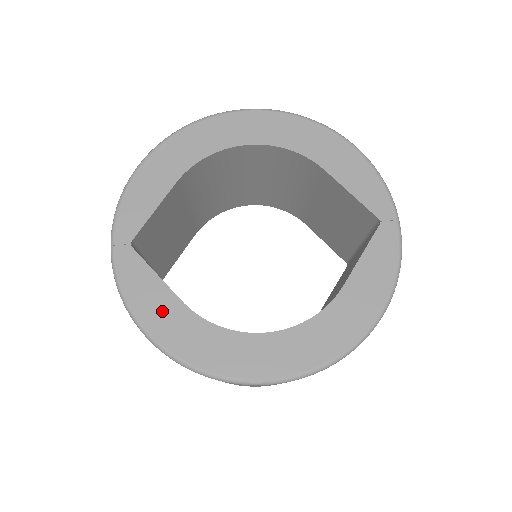
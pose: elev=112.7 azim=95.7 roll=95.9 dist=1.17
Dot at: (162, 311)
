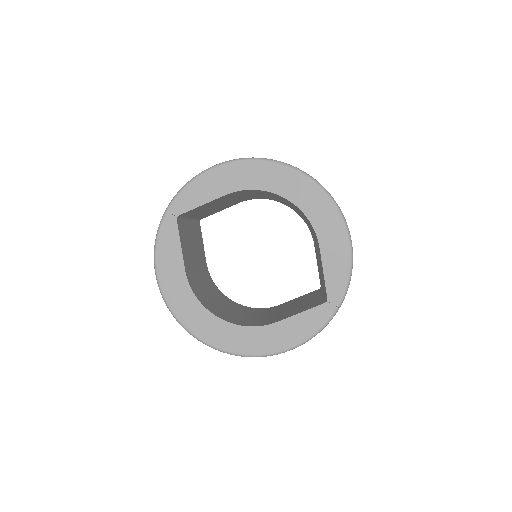
Dot at: (171, 268)
